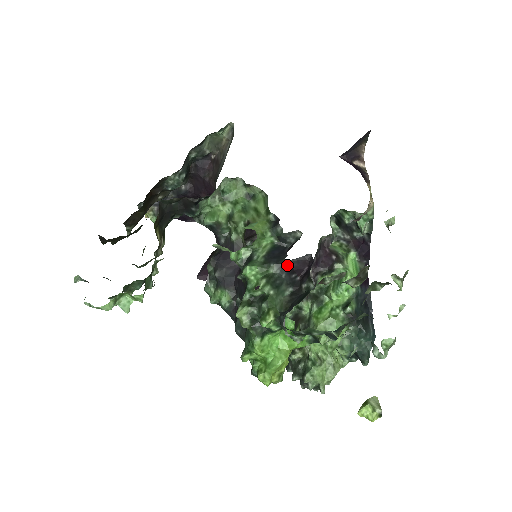
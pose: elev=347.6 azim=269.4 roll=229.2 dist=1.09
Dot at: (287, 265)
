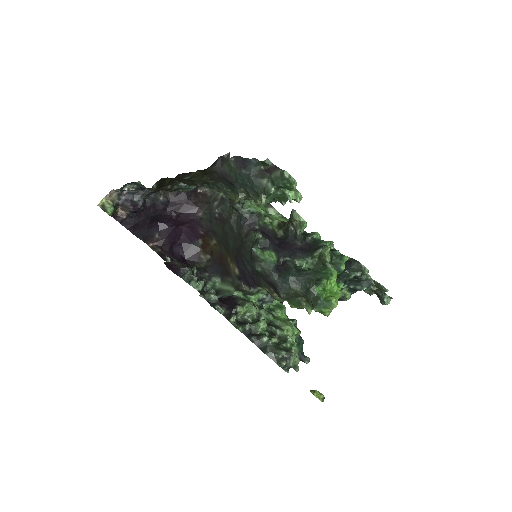
Dot at: occluded
